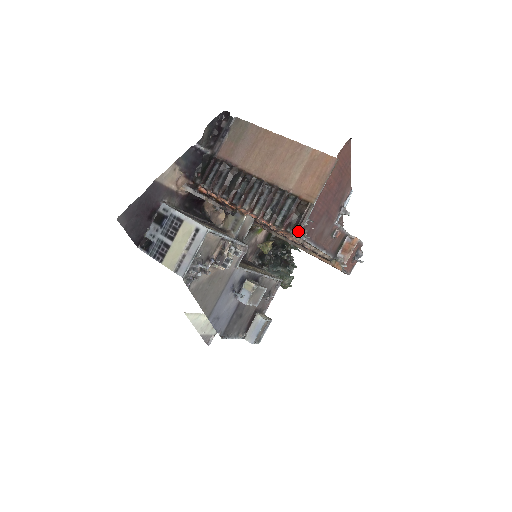
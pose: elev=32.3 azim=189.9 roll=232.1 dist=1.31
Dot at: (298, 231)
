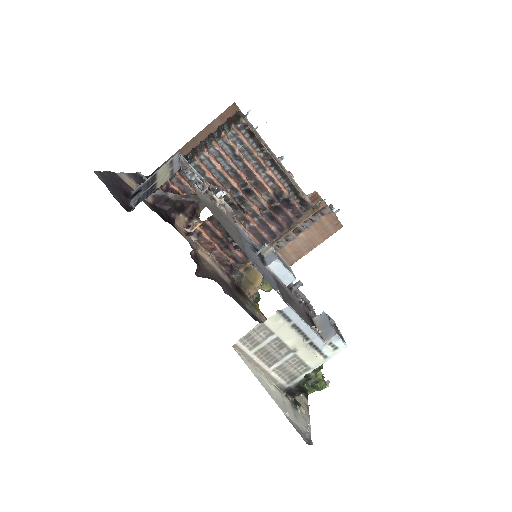
Dot at: (243, 117)
